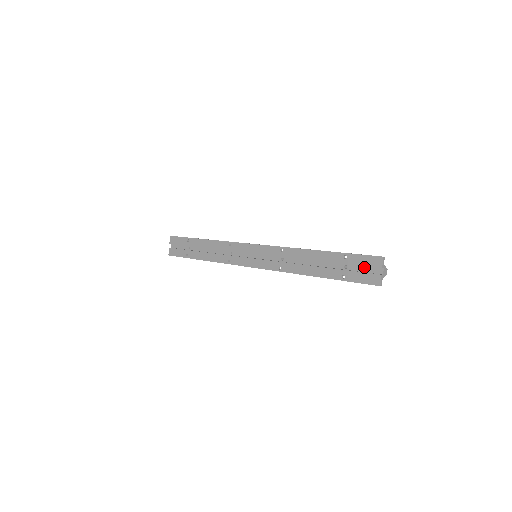
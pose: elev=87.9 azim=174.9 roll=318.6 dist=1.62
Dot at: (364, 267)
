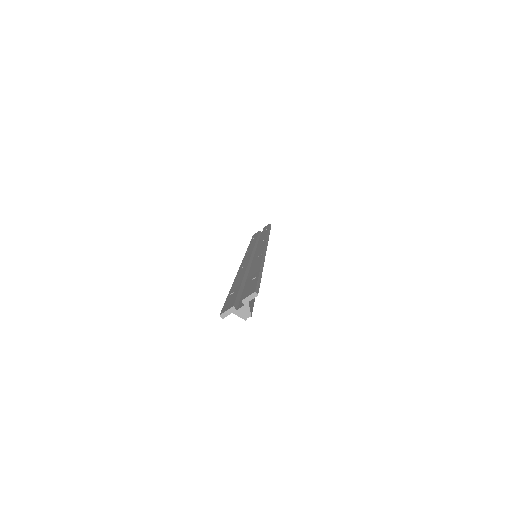
Dot at: occluded
